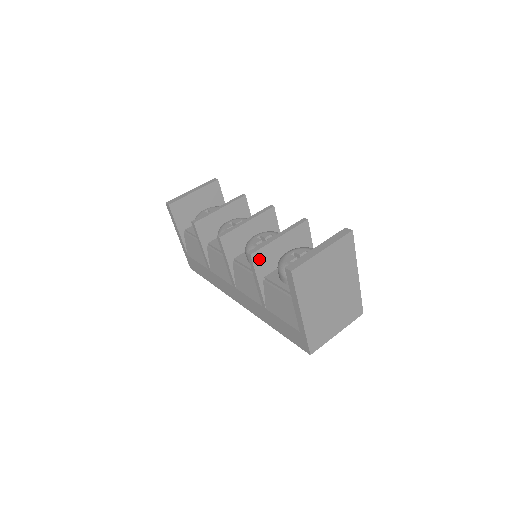
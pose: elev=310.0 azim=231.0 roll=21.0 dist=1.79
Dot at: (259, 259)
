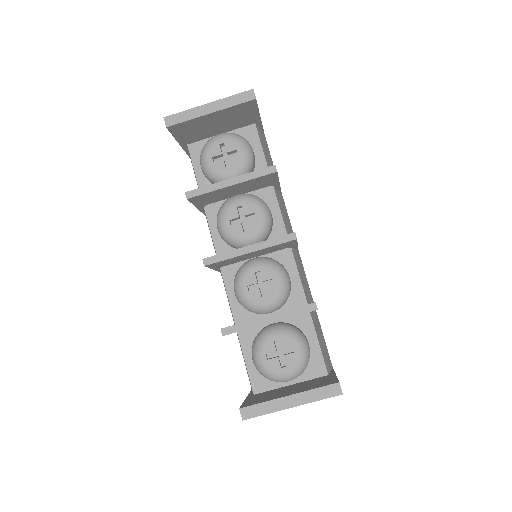
Dot at: occluded
